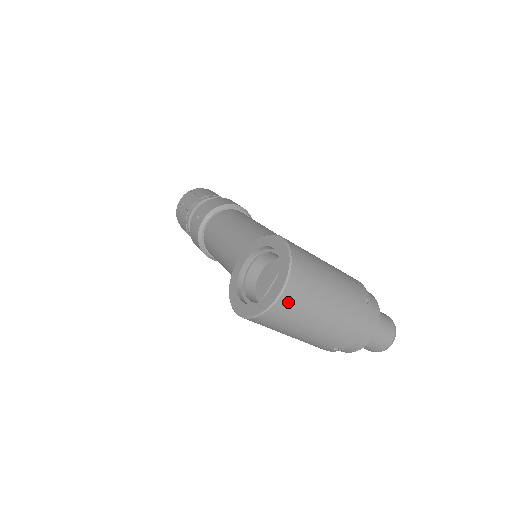
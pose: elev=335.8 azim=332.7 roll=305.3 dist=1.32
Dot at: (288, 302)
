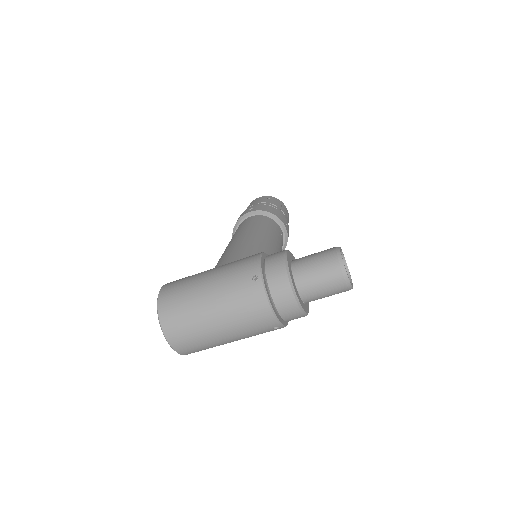
Dot at: (177, 338)
